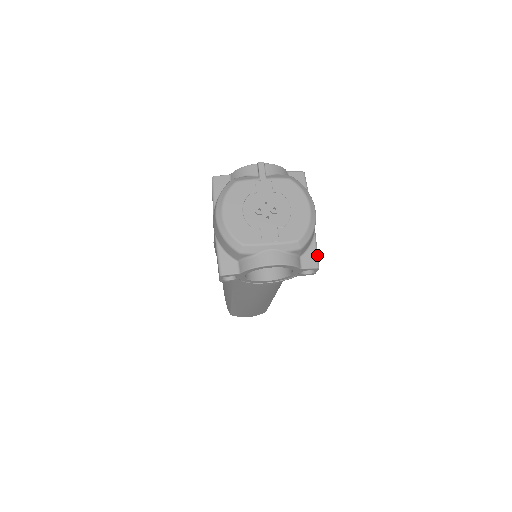
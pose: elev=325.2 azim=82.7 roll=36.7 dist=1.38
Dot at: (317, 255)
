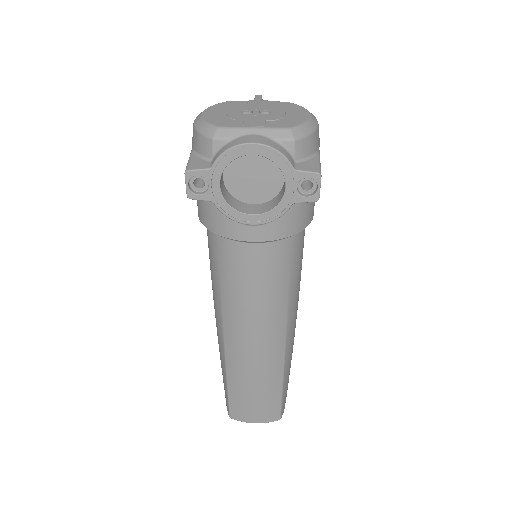
Dot at: (319, 166)
